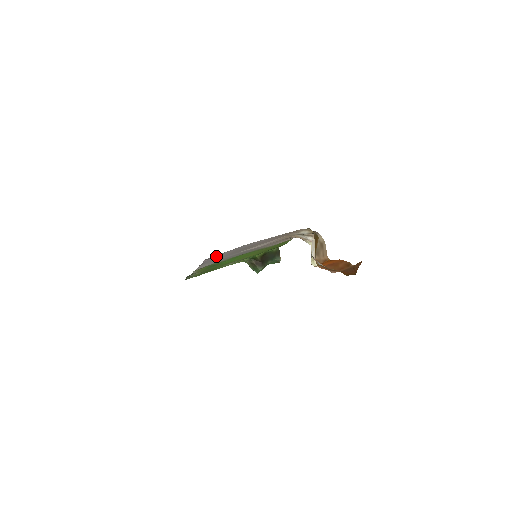
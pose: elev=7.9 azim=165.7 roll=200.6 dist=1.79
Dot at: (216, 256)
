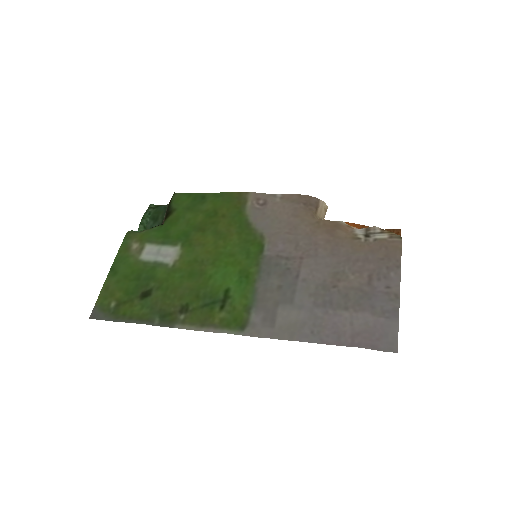
Dot at: (363, 333)
